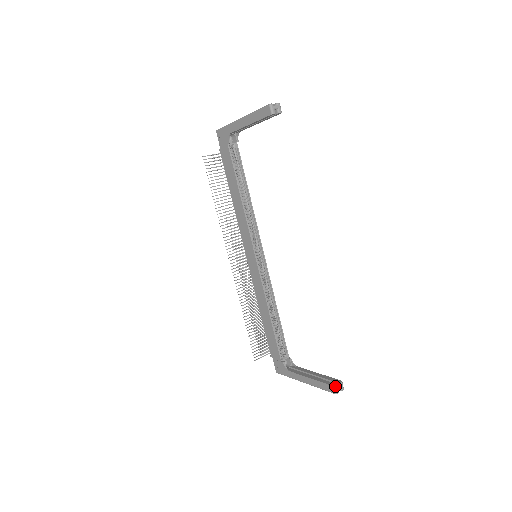
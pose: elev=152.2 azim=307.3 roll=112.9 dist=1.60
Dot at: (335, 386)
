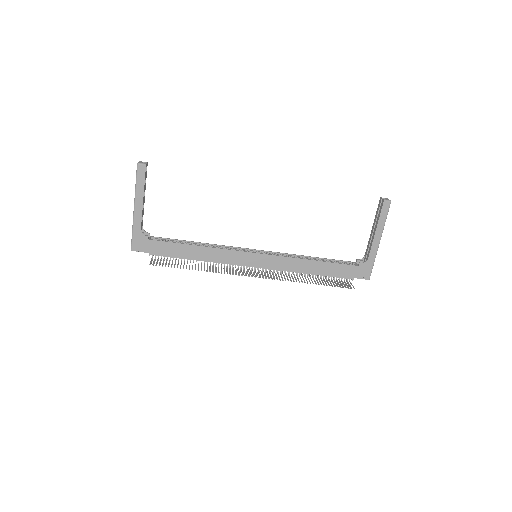
Dot at: (384, 200)
